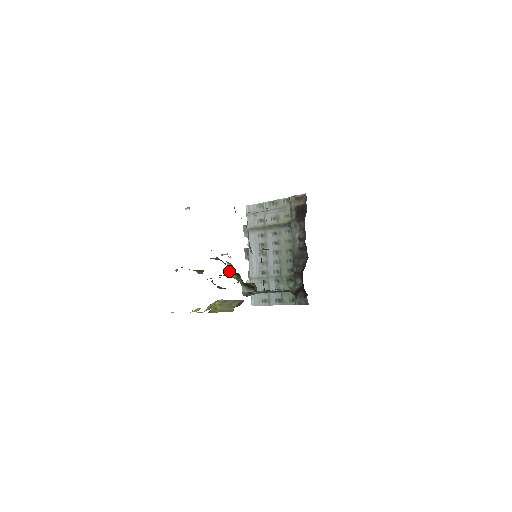
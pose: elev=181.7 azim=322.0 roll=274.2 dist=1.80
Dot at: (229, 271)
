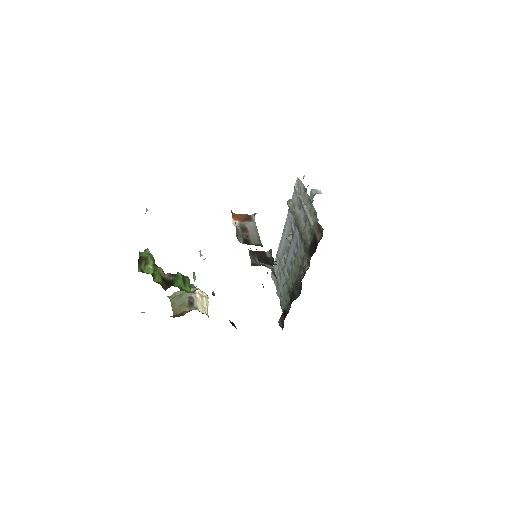
Dot at: (193, 274)
